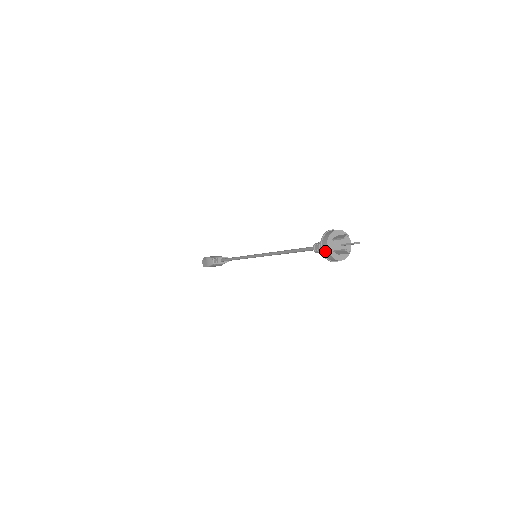
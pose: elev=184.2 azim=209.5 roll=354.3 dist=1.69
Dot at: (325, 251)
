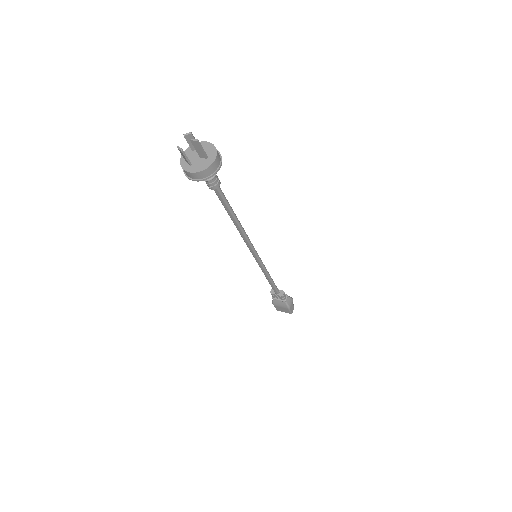
Dot at: occluded
